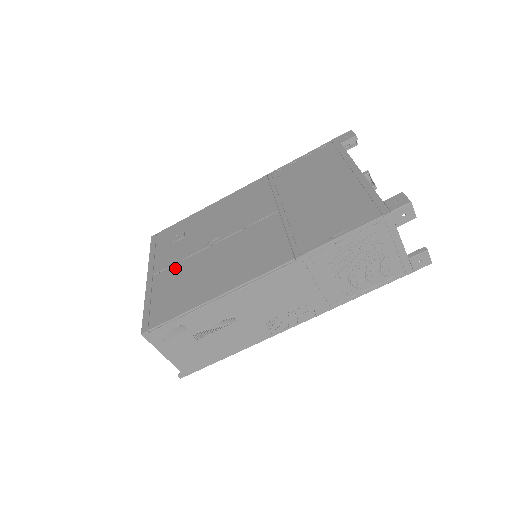
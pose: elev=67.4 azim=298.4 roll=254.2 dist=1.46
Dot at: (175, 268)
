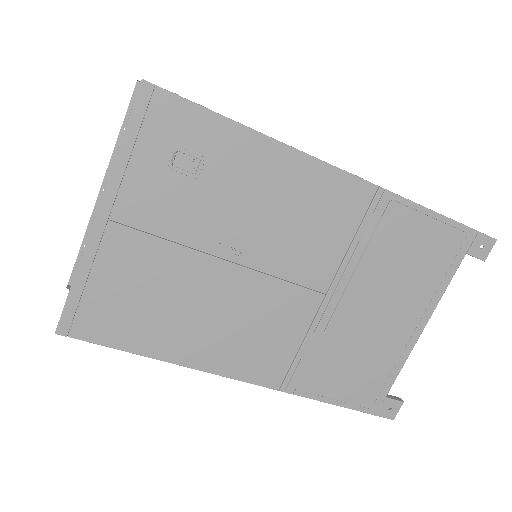
Dot at: (151, 248)
